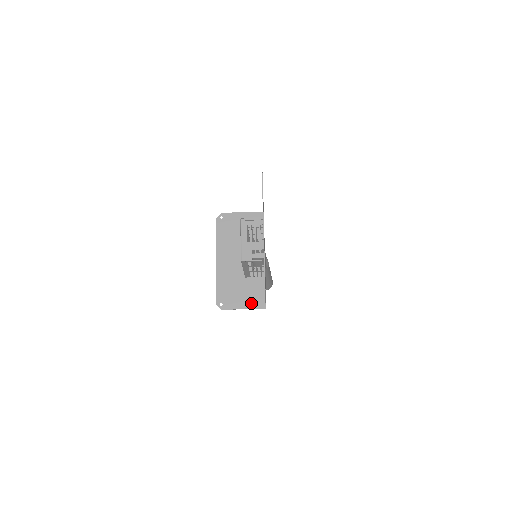
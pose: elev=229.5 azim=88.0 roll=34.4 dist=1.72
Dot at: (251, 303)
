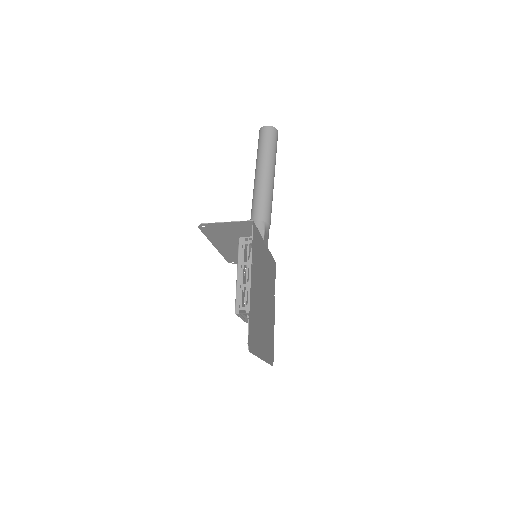
Dot at: occluded
